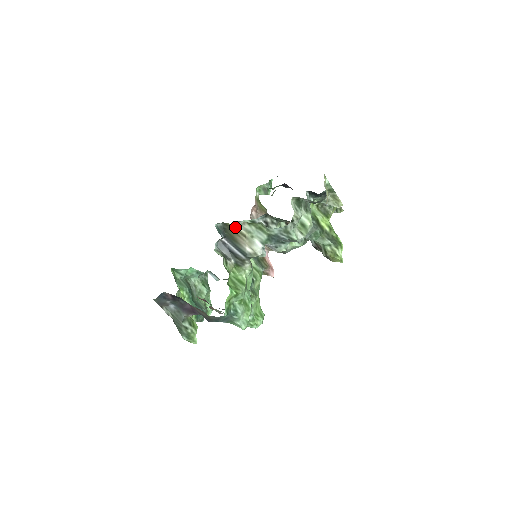
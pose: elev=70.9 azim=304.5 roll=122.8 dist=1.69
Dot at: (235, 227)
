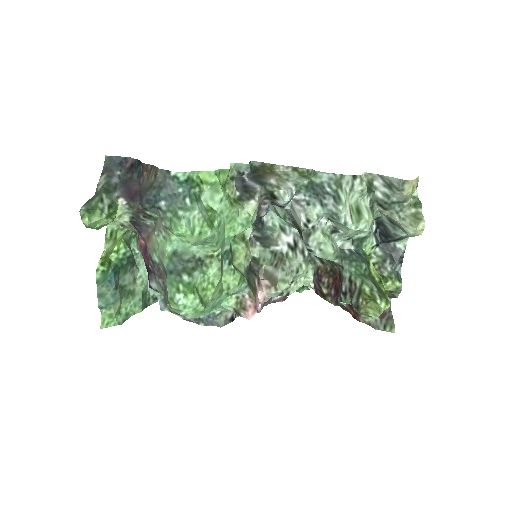
Dot at: (273, 169)
